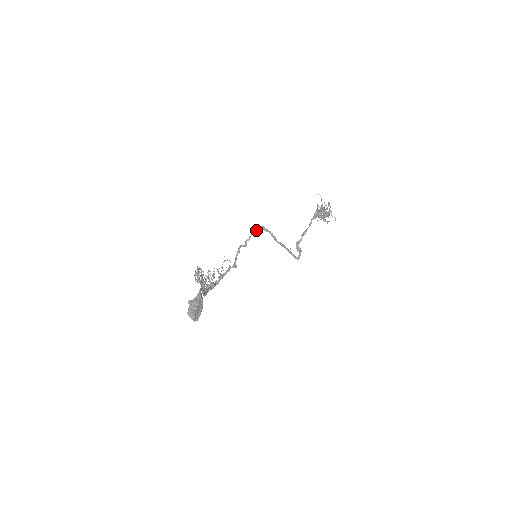
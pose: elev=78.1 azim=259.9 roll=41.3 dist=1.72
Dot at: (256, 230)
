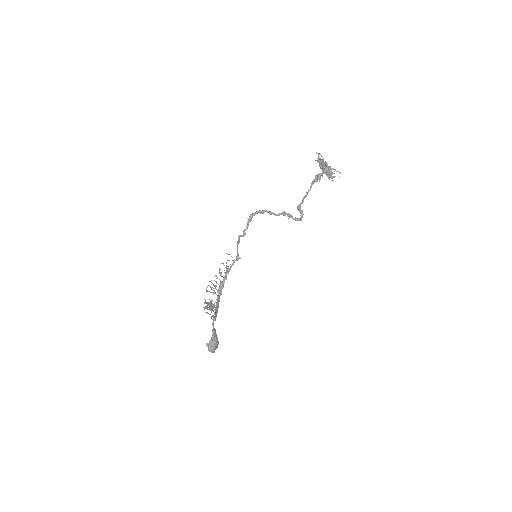
Dot at: (252, 217)
